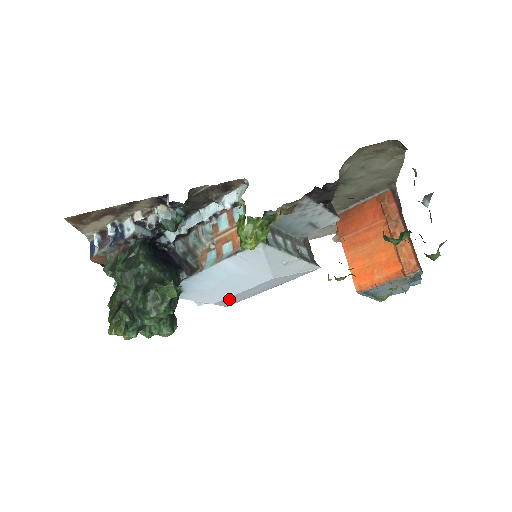
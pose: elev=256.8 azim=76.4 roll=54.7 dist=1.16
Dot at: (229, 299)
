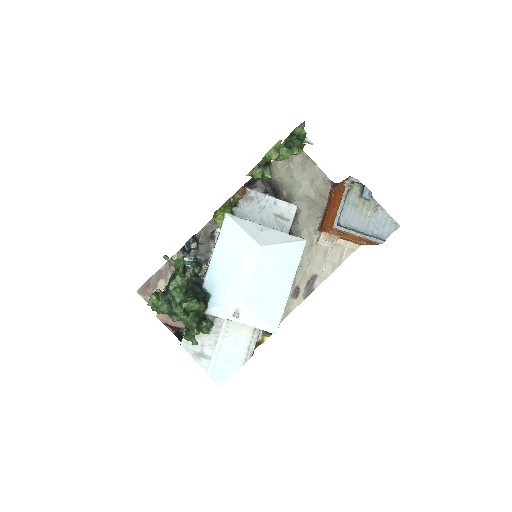
Dot at: (254, 298)
